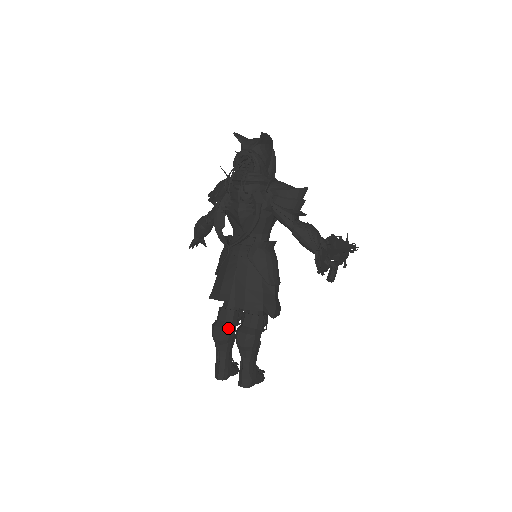
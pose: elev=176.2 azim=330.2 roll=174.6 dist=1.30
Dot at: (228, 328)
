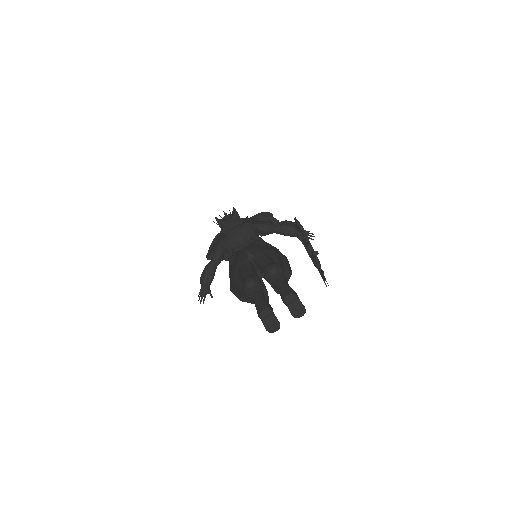
Dot at: (255, 276)
